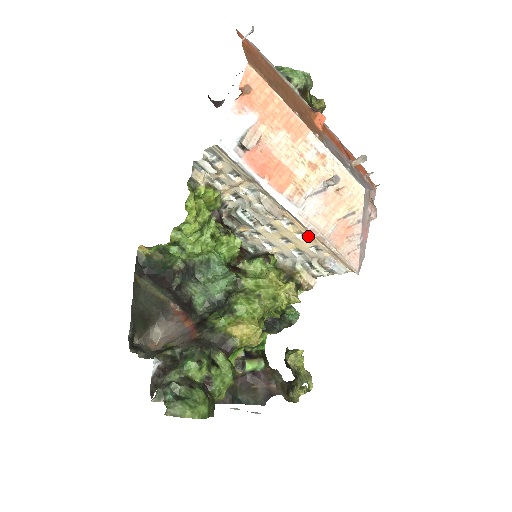
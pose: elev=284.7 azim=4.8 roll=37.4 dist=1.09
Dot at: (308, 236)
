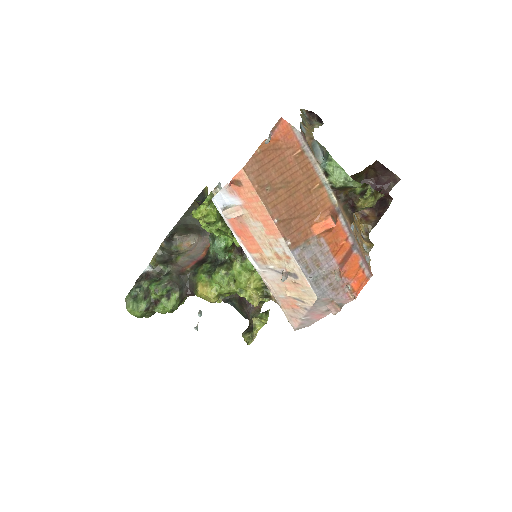
Dot at: occluded
